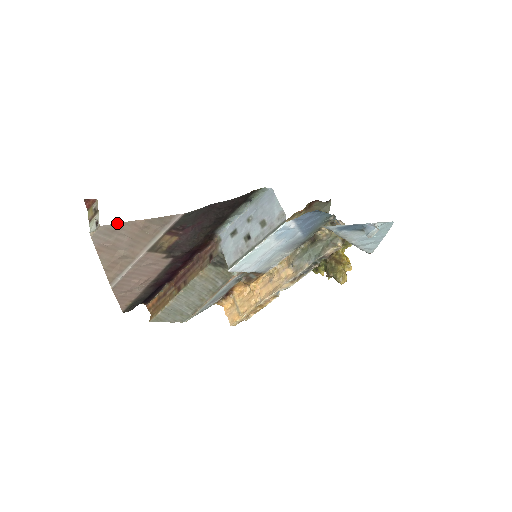
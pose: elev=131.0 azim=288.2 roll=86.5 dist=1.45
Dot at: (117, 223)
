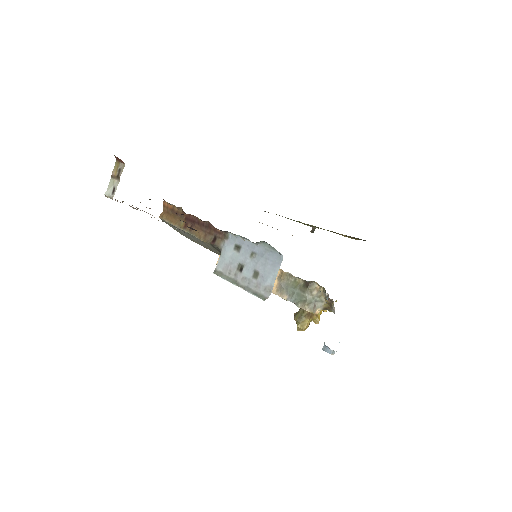
Dot at: occluded
